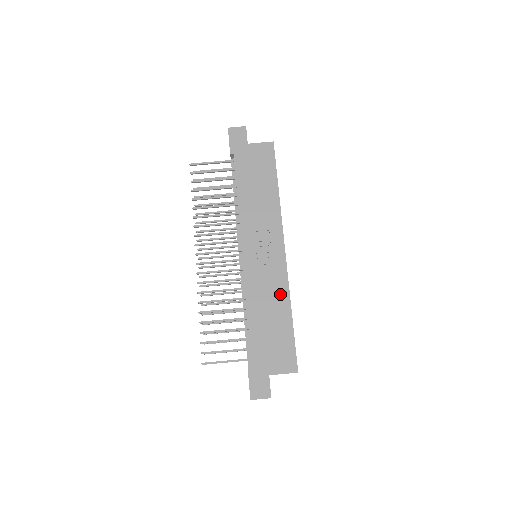
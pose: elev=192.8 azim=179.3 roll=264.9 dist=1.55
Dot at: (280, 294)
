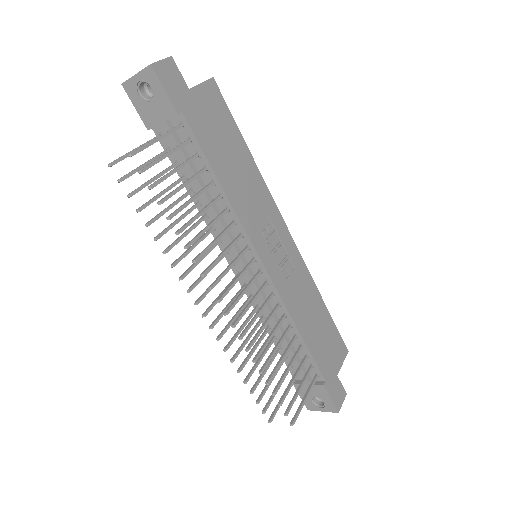
Dot at: (308, 286)
